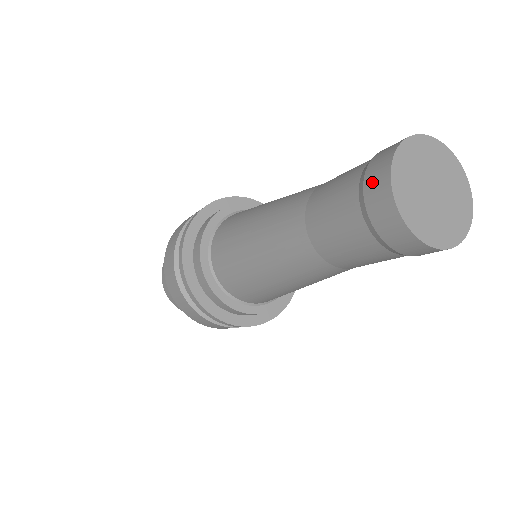
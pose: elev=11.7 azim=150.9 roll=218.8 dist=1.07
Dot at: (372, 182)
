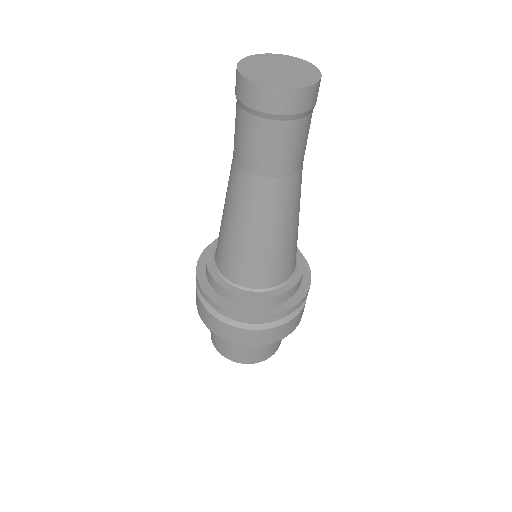
Dot at: (238, 90)
